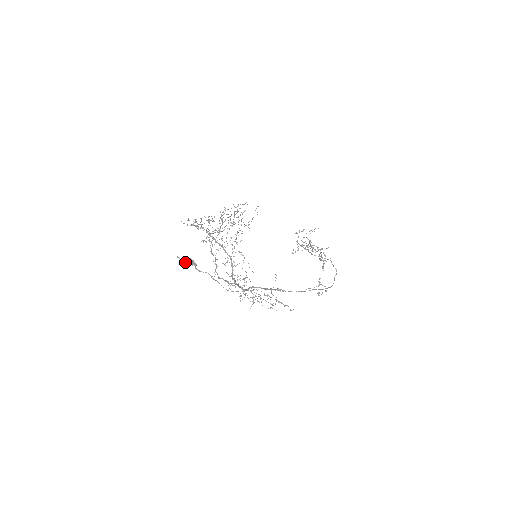
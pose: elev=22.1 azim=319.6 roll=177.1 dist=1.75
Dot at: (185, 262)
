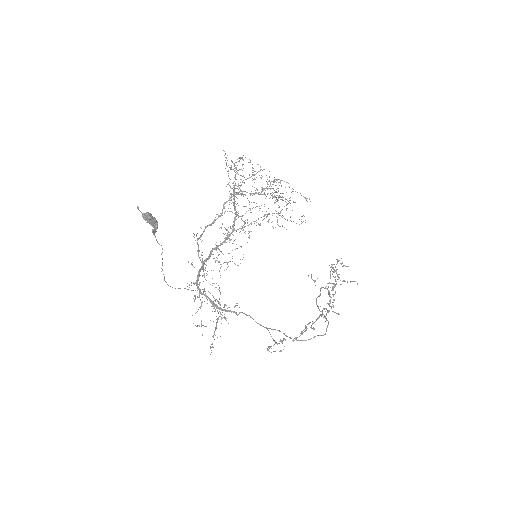
Dot at: (144, 218)
